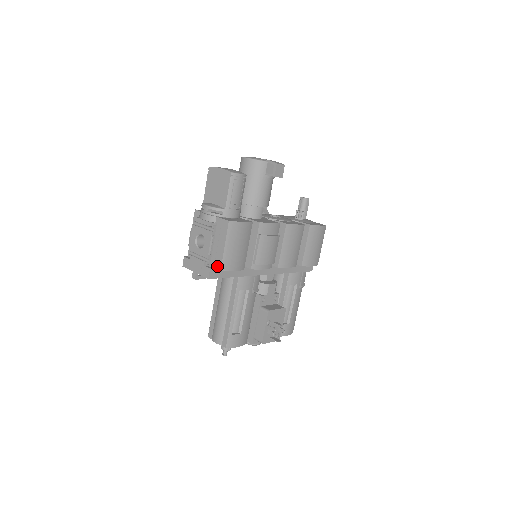
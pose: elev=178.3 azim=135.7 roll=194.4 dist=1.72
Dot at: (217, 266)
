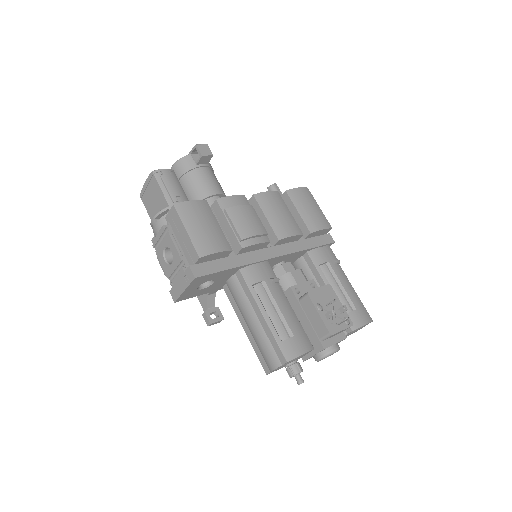
Dot at: (194, 258)
